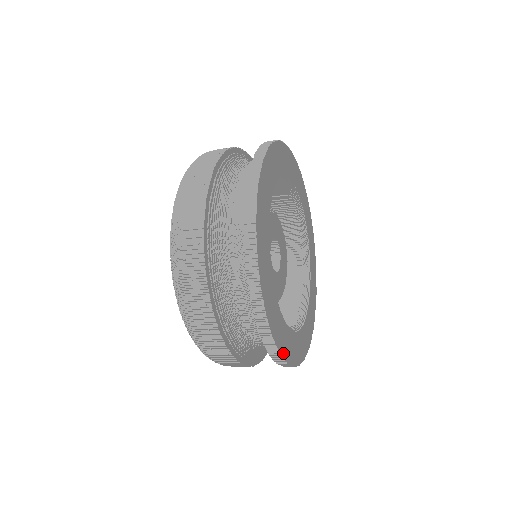
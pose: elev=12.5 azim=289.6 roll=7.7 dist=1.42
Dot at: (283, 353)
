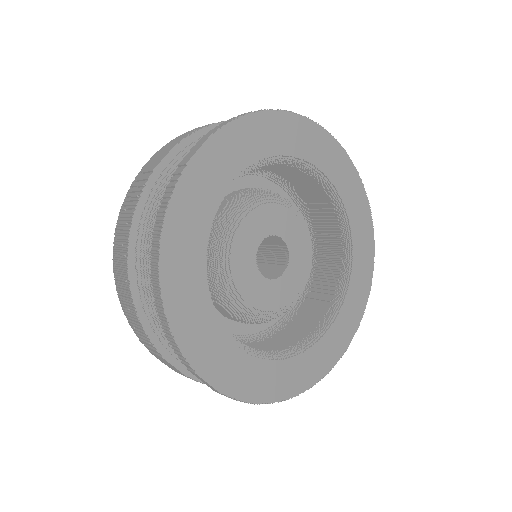
Dot at: (336, 358)
